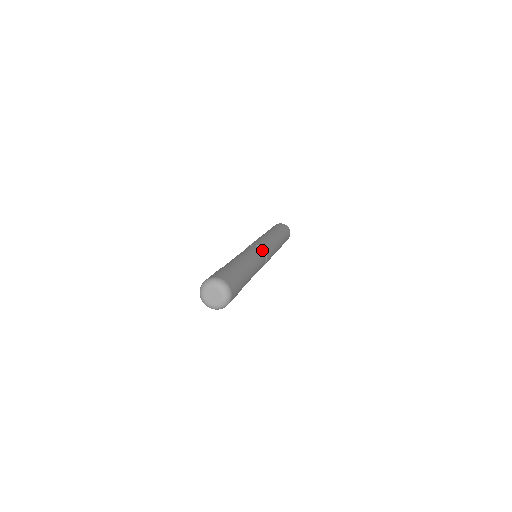
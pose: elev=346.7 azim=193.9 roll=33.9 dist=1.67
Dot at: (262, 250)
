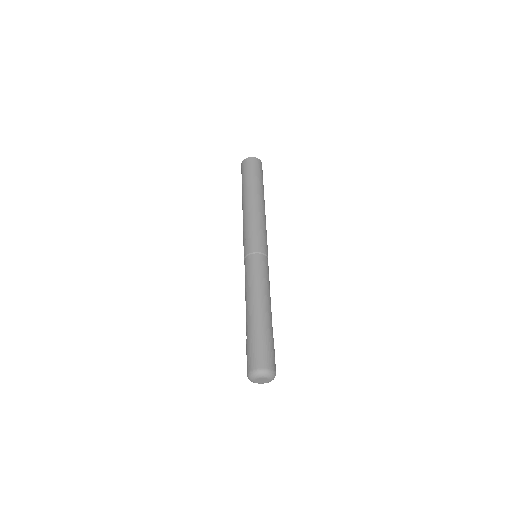
Dot at: (263, 257)
